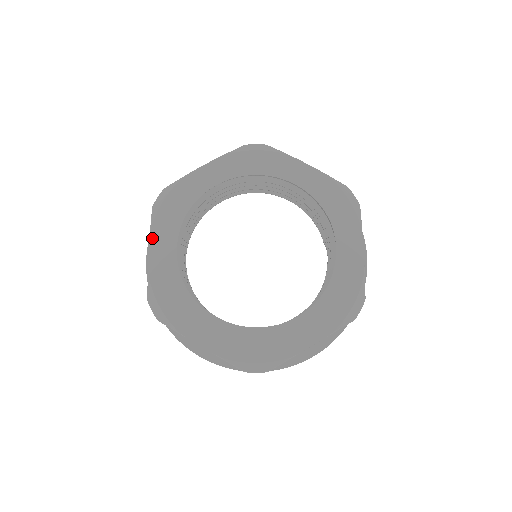
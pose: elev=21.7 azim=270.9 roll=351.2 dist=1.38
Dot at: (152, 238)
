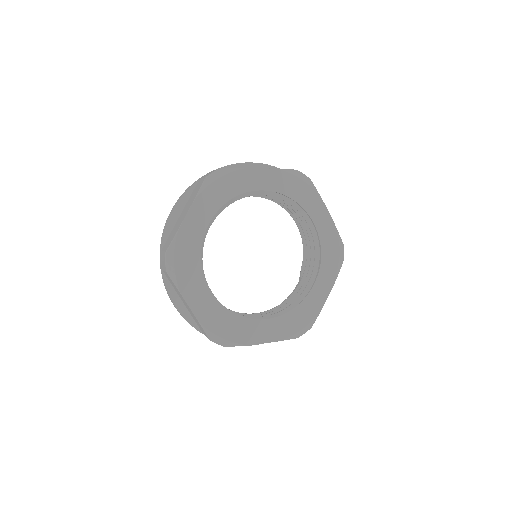
Dot at: (194, 205)
